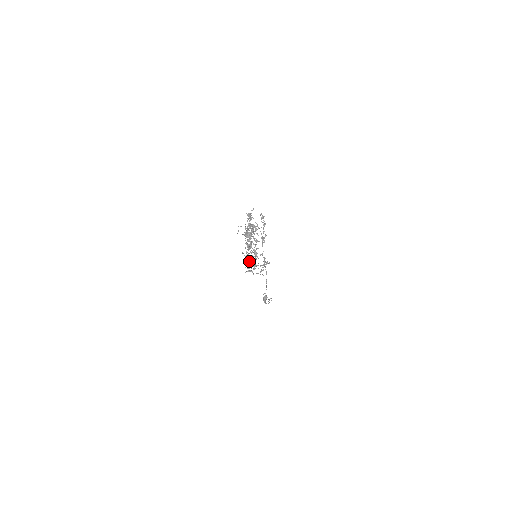
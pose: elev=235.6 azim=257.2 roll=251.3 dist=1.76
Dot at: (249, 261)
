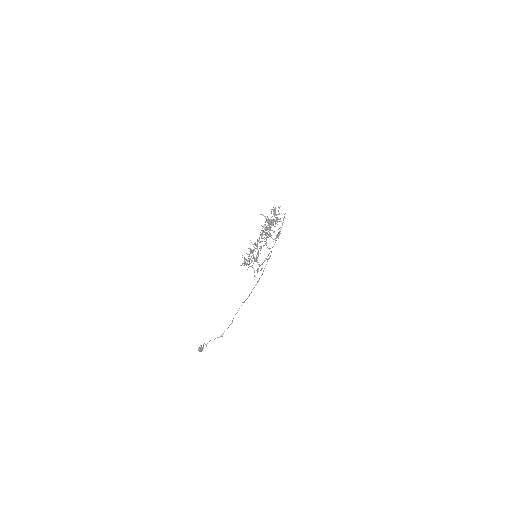
Dot at: occluded
